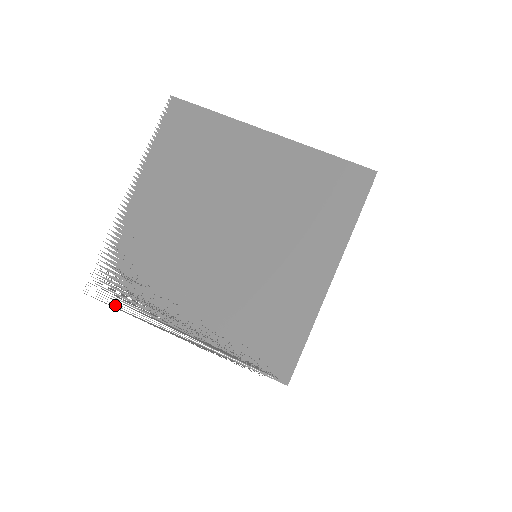
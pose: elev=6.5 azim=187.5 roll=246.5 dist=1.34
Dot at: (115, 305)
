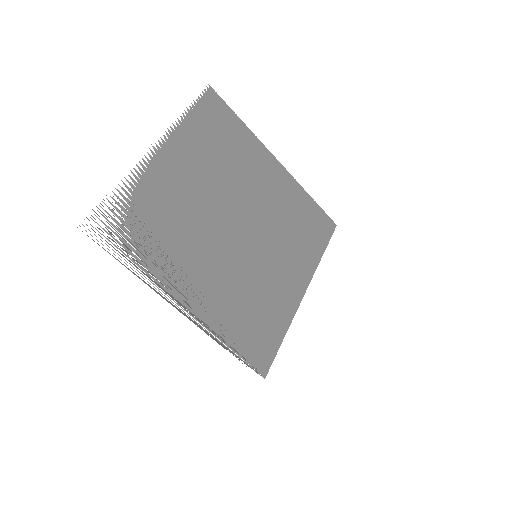
Dot at: occluded
